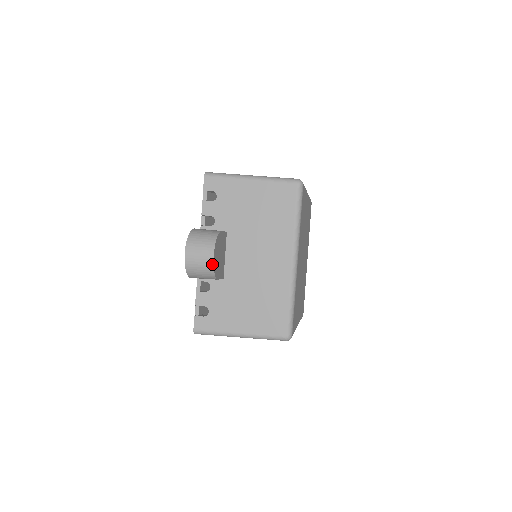
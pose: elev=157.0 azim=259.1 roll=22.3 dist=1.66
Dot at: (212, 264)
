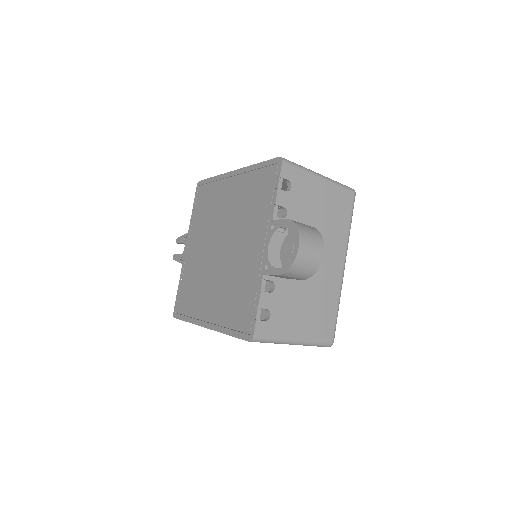
Dot at: (320, 263)
